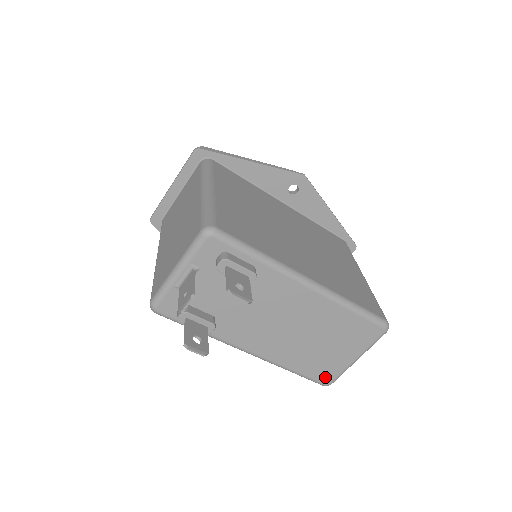
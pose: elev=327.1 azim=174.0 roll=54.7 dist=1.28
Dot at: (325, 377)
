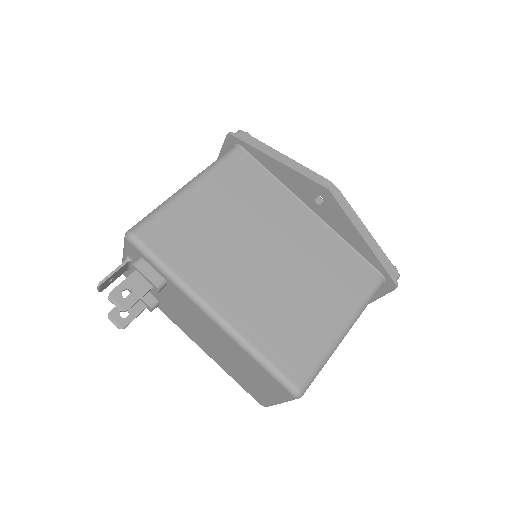
Dot at: (257, 398)
